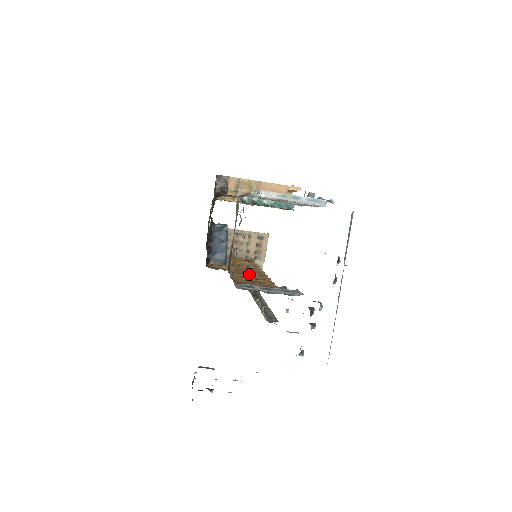
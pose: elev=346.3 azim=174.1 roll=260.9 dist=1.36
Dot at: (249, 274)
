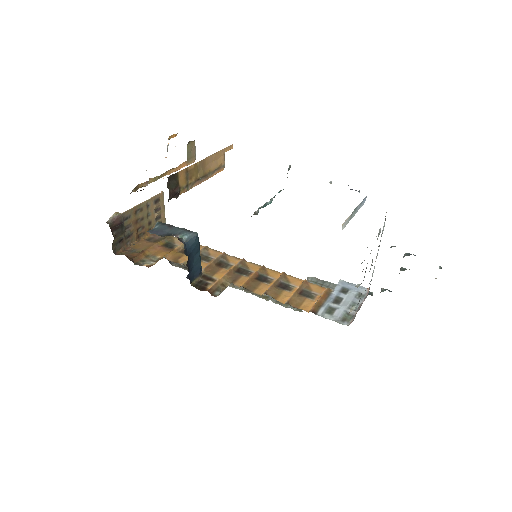
Dot at: (256, 277)
